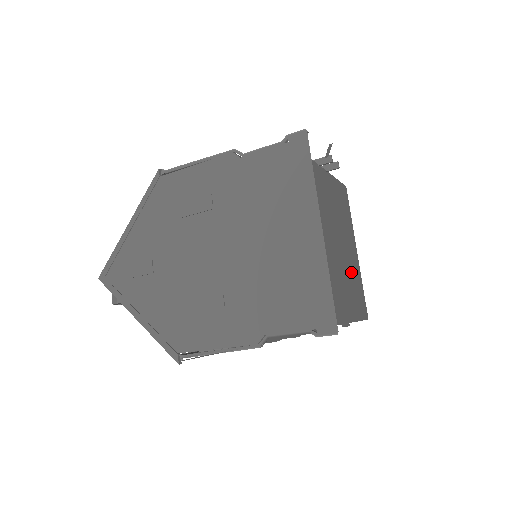
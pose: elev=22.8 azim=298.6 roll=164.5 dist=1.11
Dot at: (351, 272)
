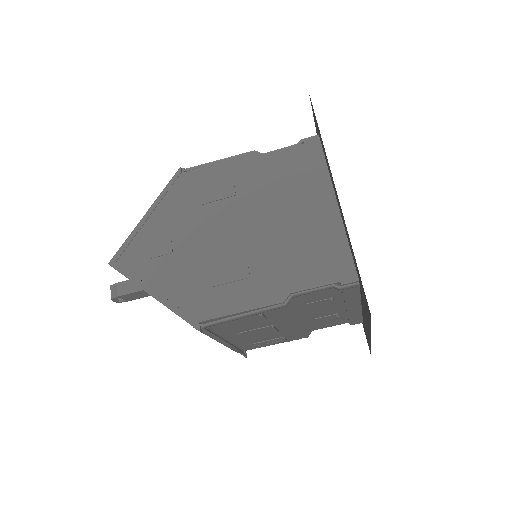
Dot at: occluded
